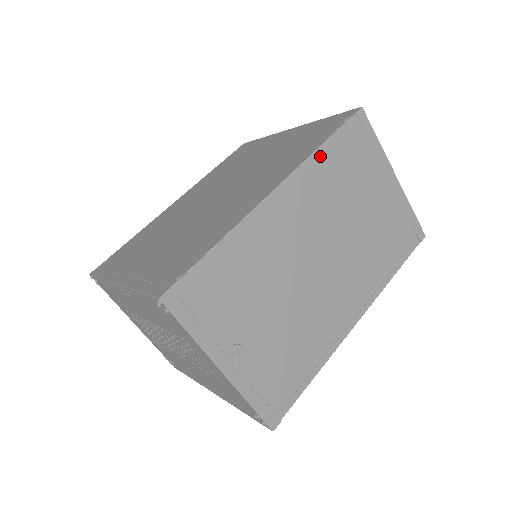
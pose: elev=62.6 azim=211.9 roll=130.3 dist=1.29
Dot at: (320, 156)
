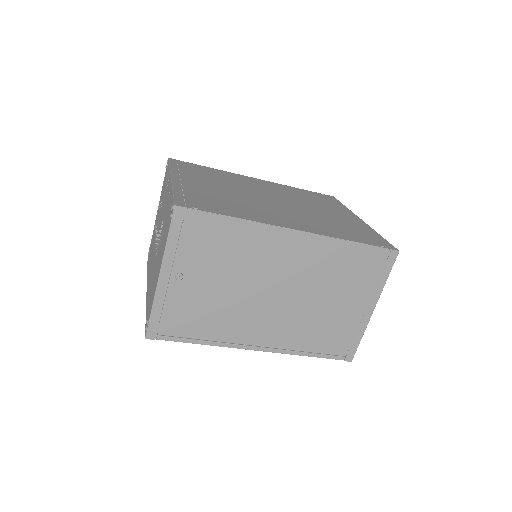
Dot at: (342, 245)
